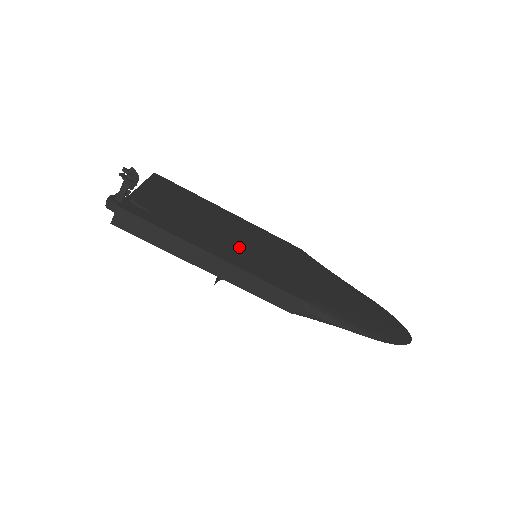
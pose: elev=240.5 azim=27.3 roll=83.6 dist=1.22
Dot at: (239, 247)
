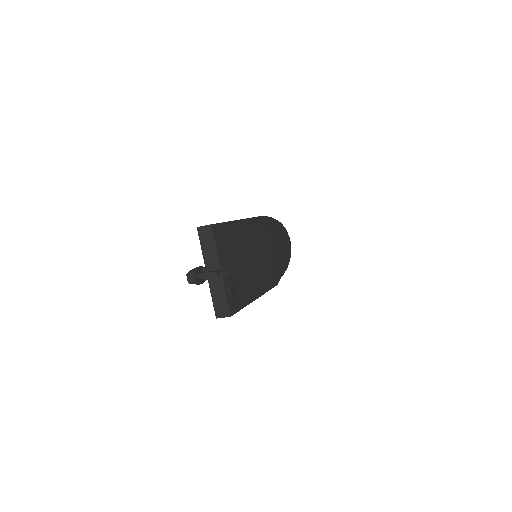
Dot at: (258, 268)
